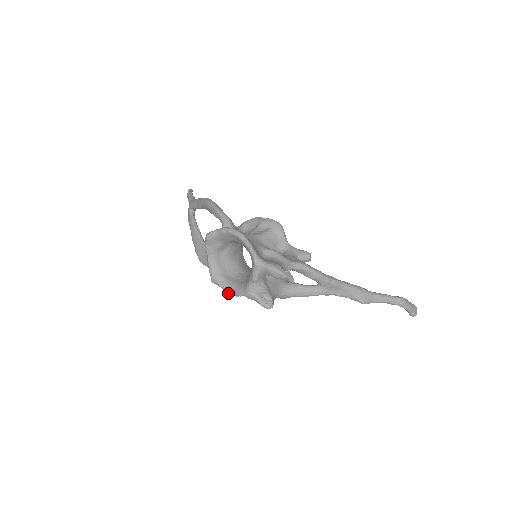
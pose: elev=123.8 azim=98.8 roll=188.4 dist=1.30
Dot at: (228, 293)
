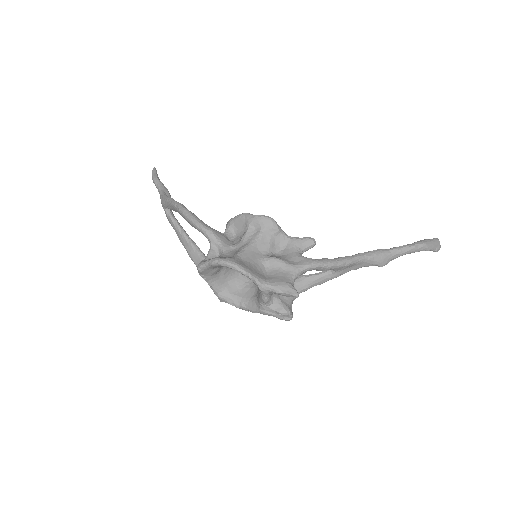
Dot at: (242, 309)
